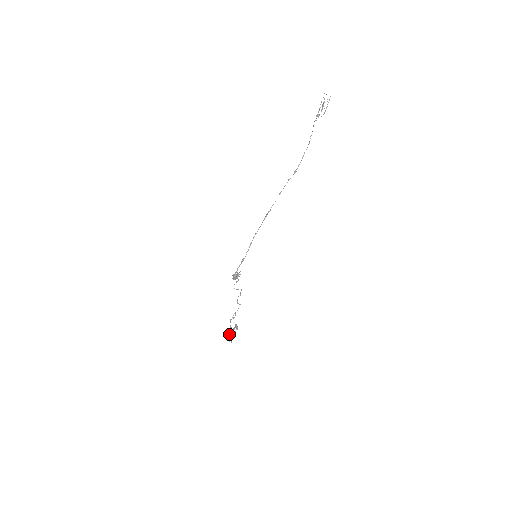
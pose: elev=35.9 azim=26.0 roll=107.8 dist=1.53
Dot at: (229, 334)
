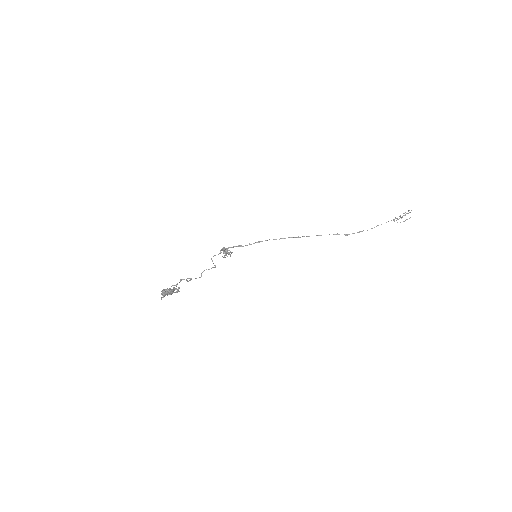
Dot at: (169, 289)
